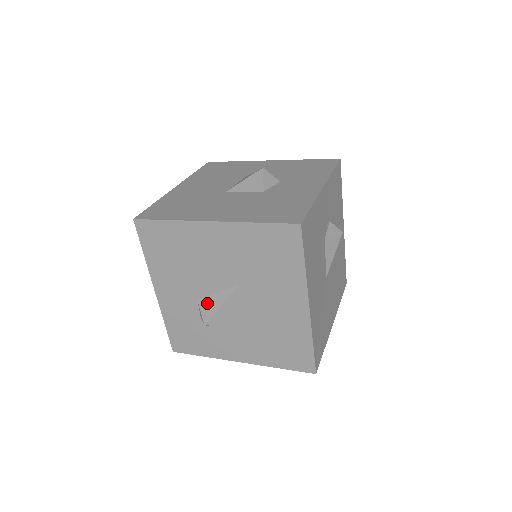
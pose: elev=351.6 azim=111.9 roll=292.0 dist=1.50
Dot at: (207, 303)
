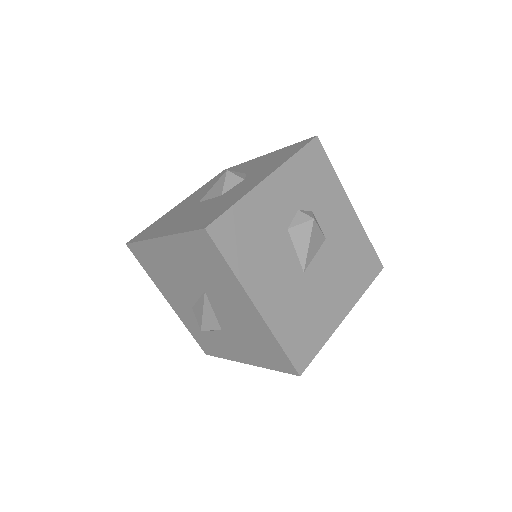
Dot at: (196, 310)
